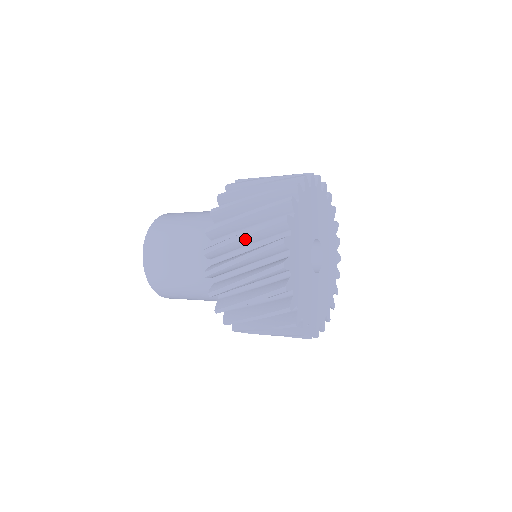
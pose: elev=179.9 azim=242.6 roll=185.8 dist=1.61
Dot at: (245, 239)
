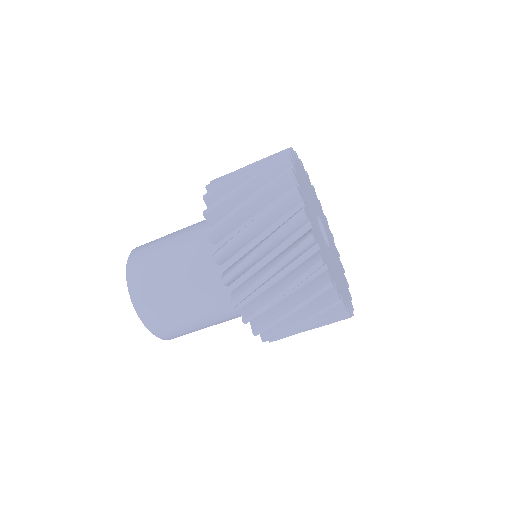
Dot at: occluded
